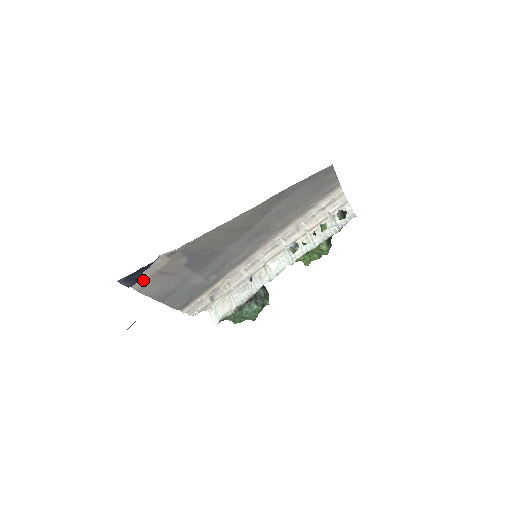
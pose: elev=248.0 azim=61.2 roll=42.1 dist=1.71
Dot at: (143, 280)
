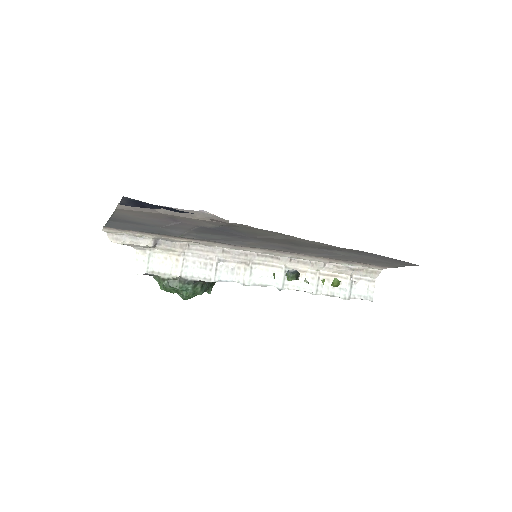
Dot at: (144, 209)
